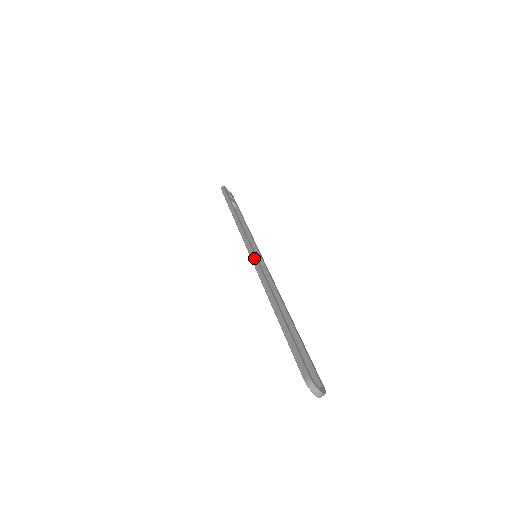
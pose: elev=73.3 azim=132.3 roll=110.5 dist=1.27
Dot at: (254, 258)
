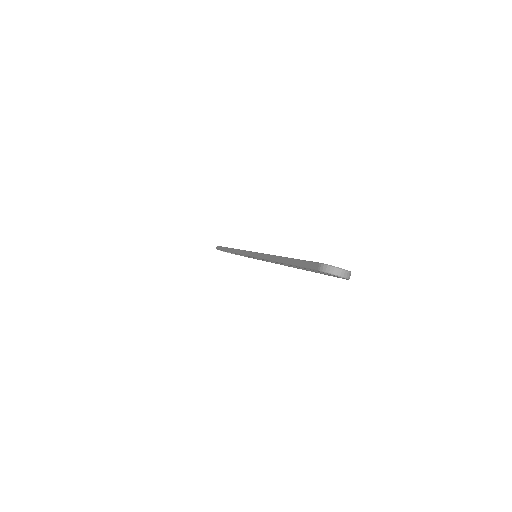
Dot at: (250, 253)
